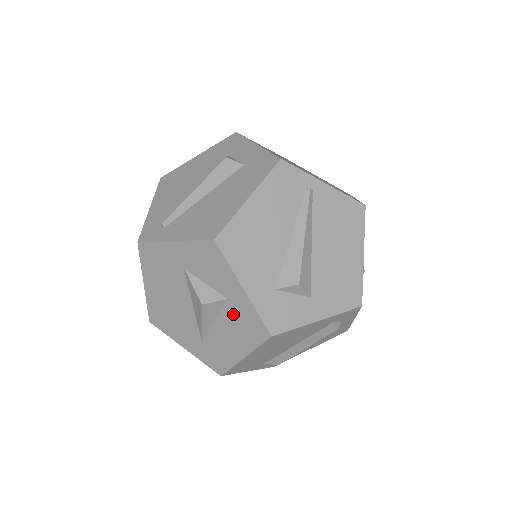
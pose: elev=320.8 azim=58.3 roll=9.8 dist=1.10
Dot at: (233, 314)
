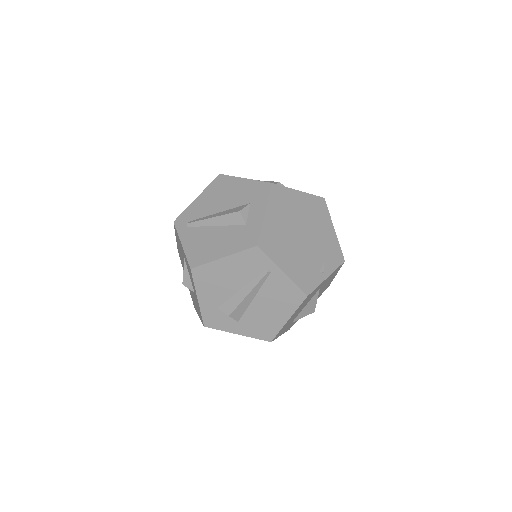
Dot at: occluded
